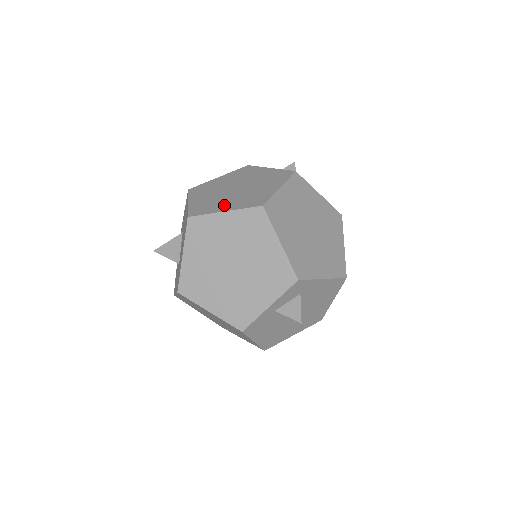
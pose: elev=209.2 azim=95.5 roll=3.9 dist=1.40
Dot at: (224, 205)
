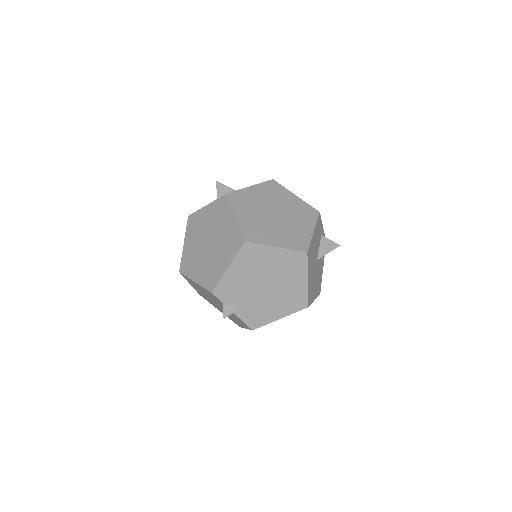
Dot at: occluded
